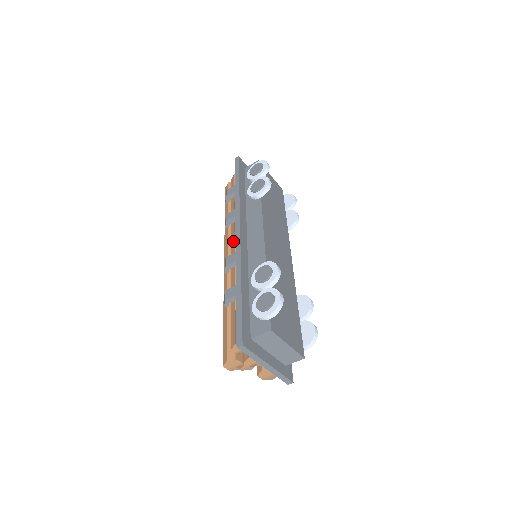
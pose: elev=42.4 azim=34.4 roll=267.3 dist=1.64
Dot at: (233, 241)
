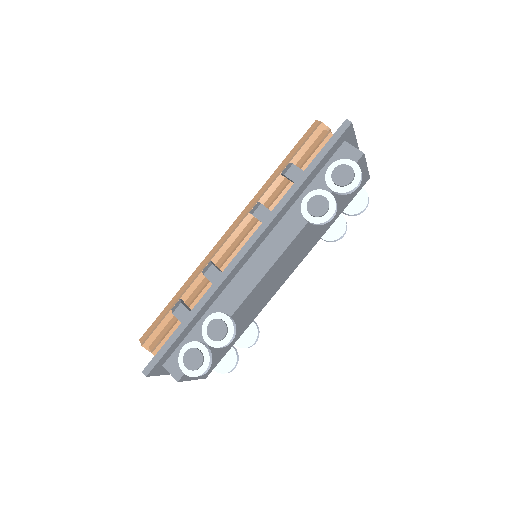
Dot at: (242, 237)
